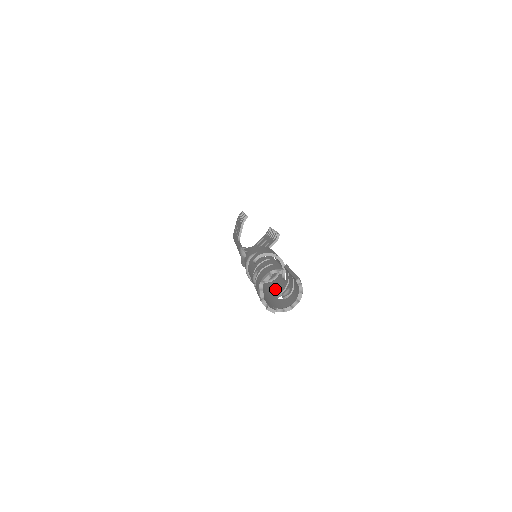
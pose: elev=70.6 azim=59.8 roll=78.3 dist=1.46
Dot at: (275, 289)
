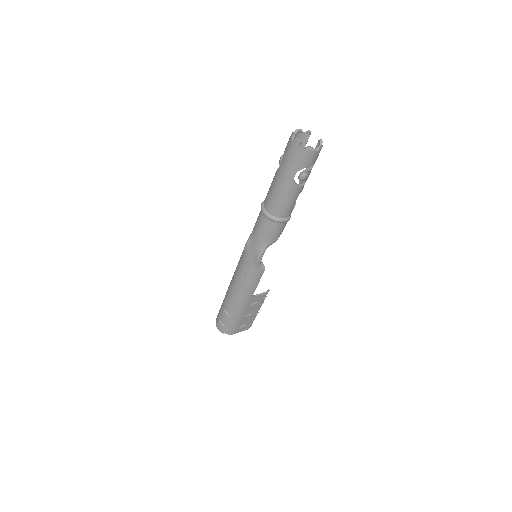
Dot at: (289, 194)
